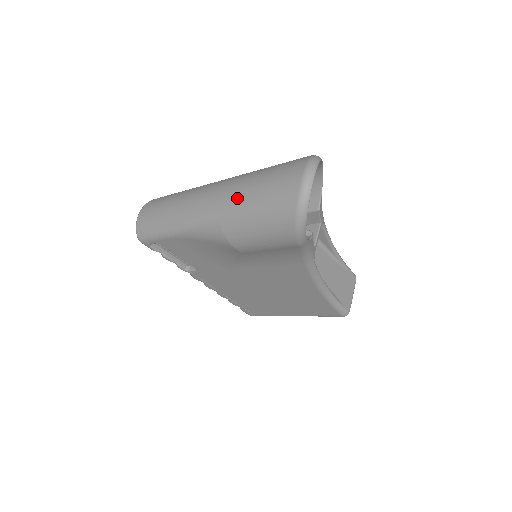
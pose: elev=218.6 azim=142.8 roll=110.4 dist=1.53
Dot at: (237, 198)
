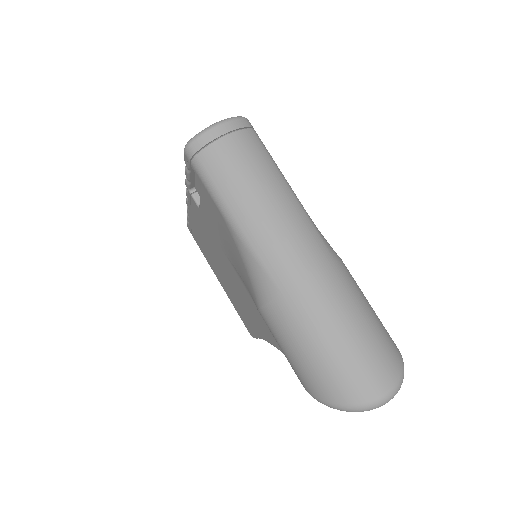
Dot at: (316, 313)
